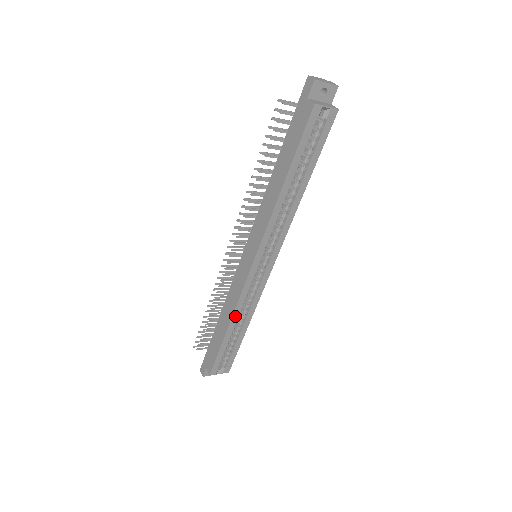
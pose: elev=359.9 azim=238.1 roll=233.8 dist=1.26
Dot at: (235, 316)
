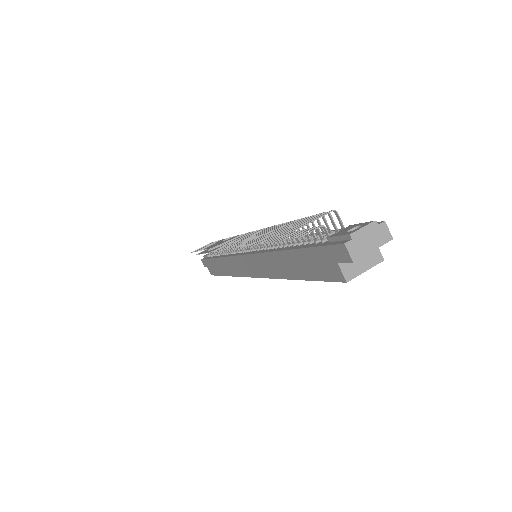
Dot at: occluded
